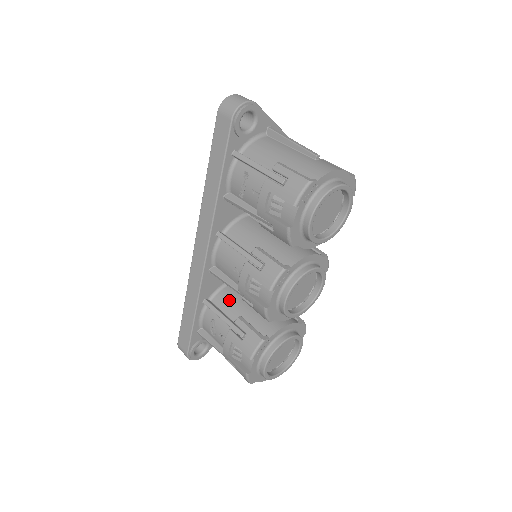
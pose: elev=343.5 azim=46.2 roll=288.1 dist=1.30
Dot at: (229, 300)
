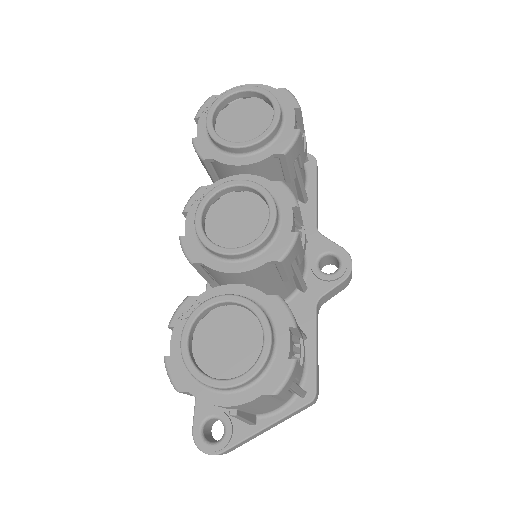
Dot at: occluded
